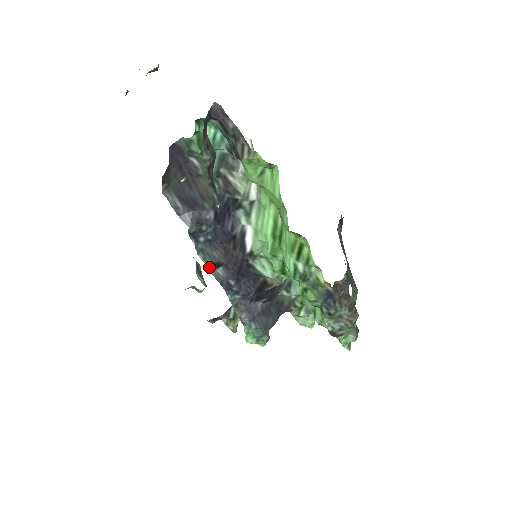
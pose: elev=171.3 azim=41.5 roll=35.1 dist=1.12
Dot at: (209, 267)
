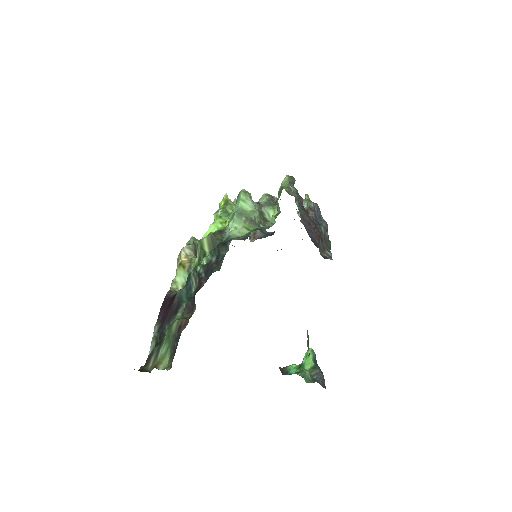
Dot at: occluded
